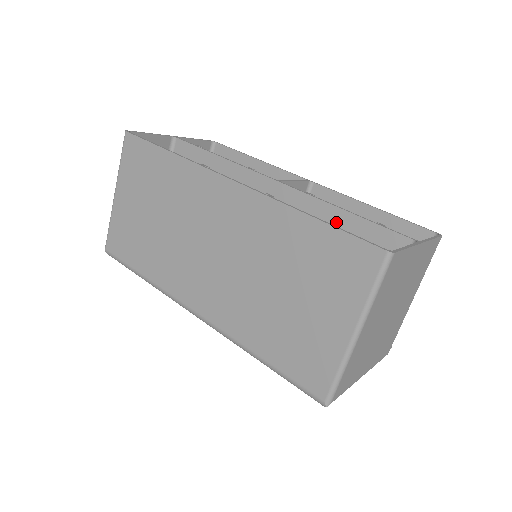
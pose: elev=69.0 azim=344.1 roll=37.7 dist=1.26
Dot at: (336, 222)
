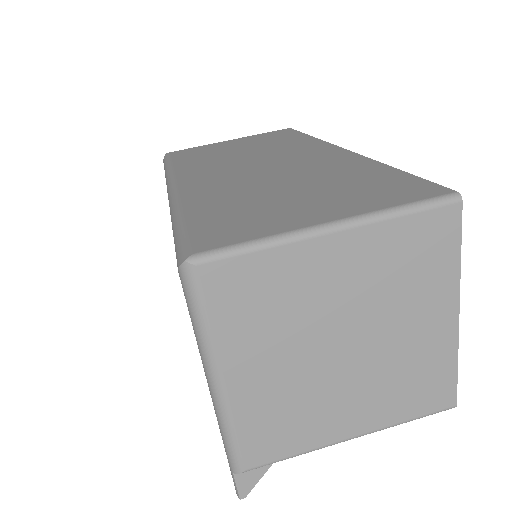
Dot at: occluded
